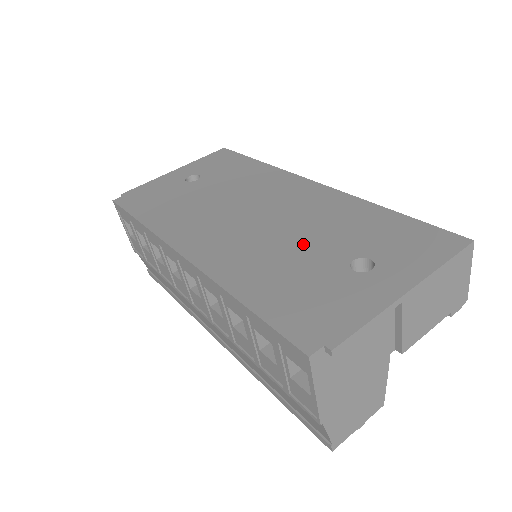
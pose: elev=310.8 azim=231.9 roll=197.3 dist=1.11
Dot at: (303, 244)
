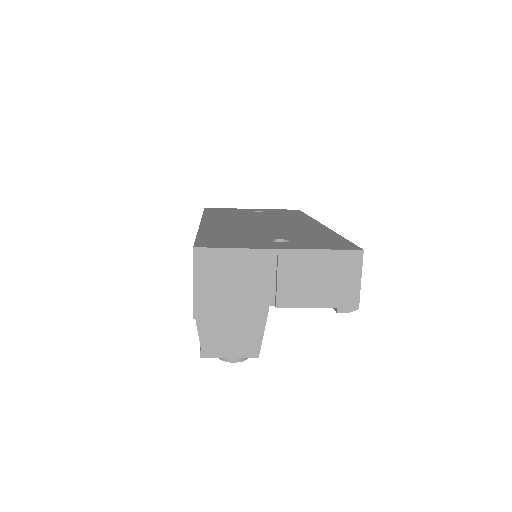
Dot at: (266, 232)
